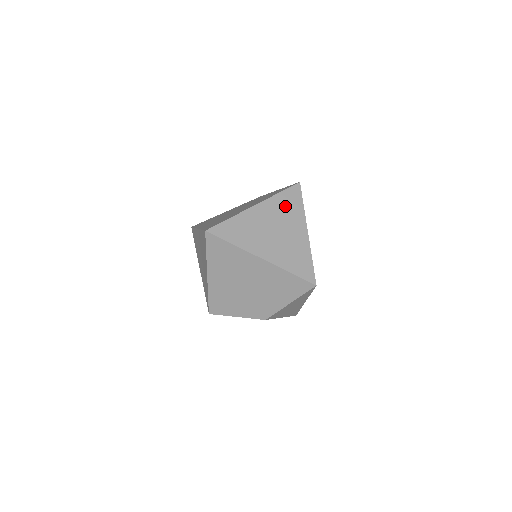
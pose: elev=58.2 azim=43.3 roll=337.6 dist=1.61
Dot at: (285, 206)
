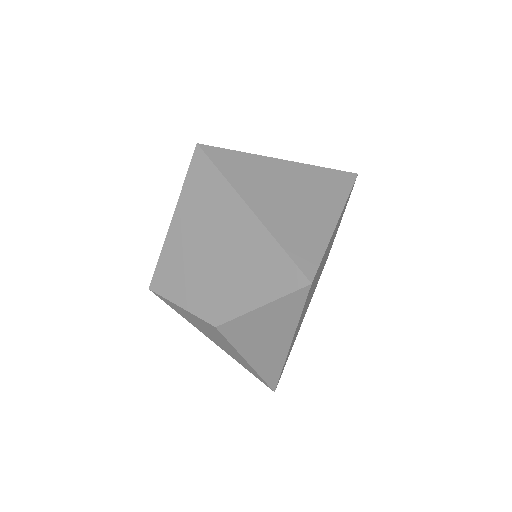
Dot at: (322, 182)
